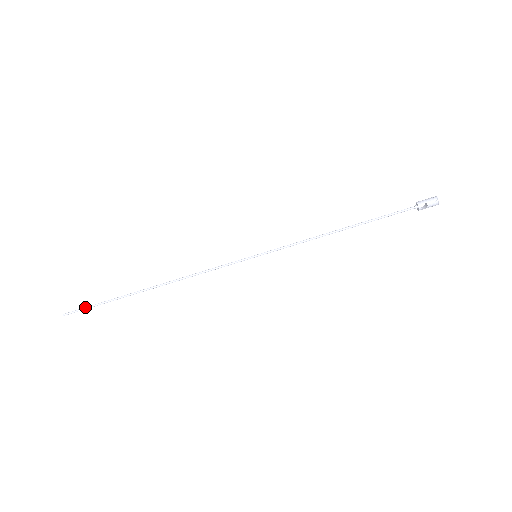
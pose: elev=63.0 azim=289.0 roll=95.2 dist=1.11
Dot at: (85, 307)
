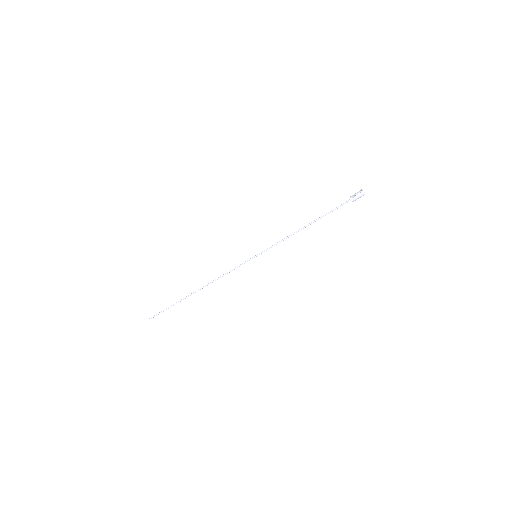
Dot at: (162, 311)
